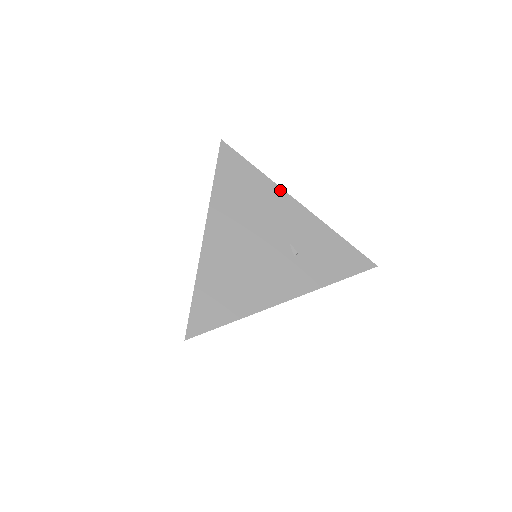
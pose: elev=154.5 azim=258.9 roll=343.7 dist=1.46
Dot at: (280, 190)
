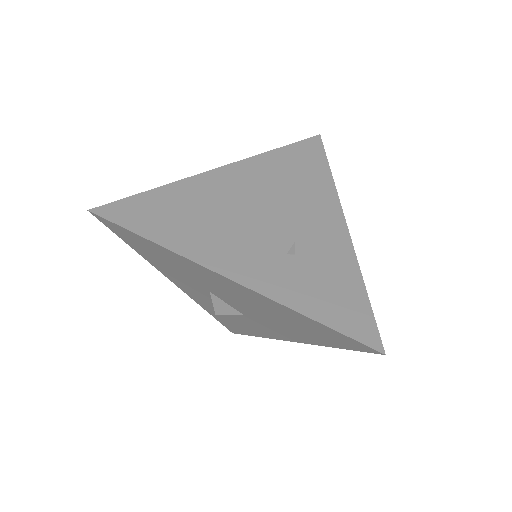
Dot at: (336, 200)
